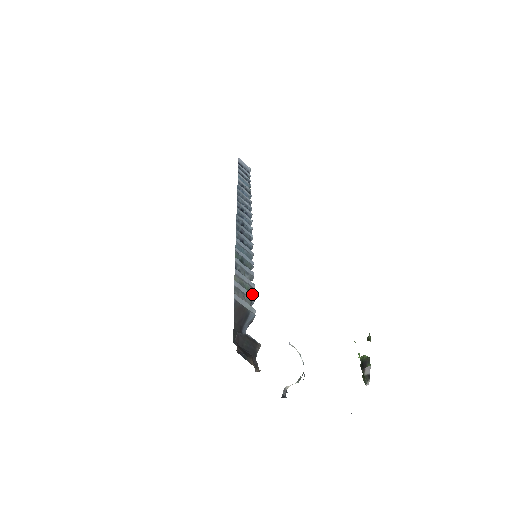
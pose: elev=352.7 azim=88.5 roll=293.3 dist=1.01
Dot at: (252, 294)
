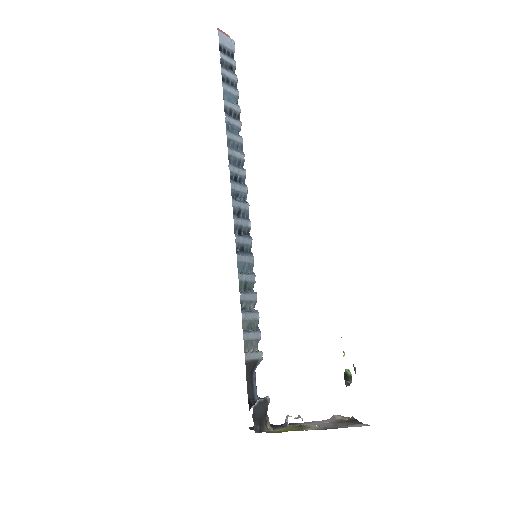
Dot at: (258, 332)
